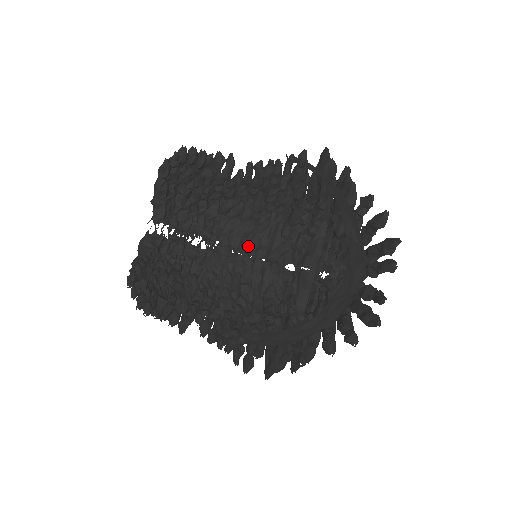
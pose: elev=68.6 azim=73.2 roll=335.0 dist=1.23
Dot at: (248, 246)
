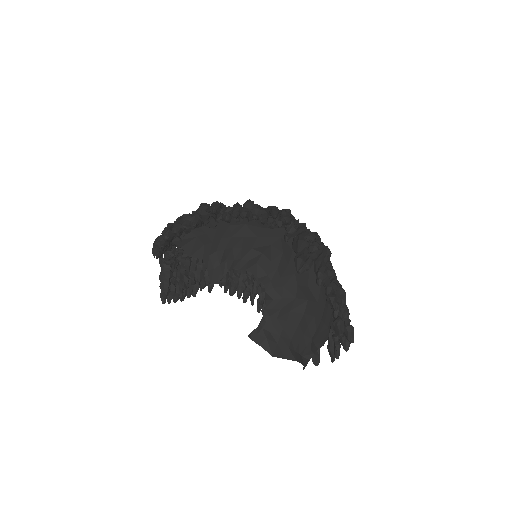
Dot at: occluded
